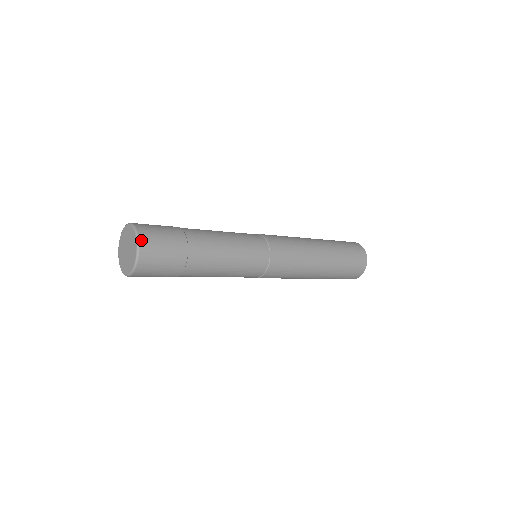
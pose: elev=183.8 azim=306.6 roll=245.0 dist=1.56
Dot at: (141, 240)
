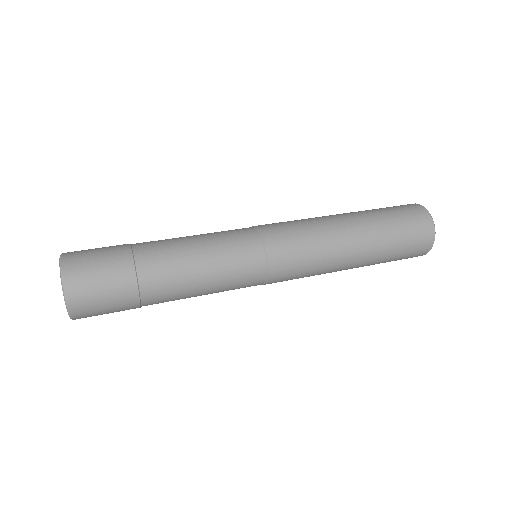
Dot at: (74, 317)
